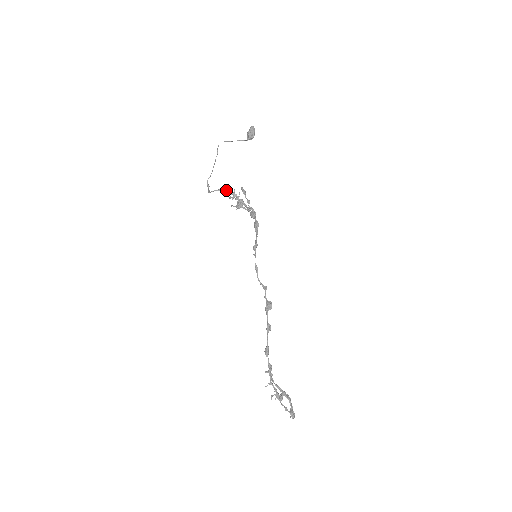
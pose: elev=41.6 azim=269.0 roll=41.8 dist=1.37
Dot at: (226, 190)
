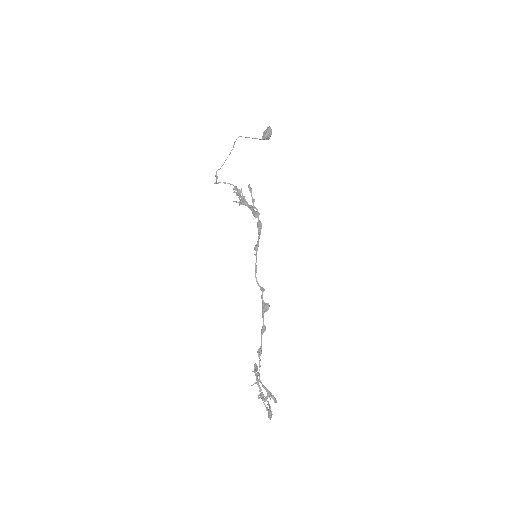
Dot at: (231, 184)
